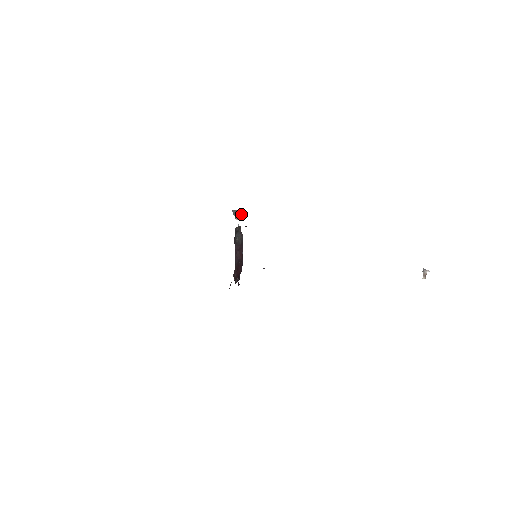
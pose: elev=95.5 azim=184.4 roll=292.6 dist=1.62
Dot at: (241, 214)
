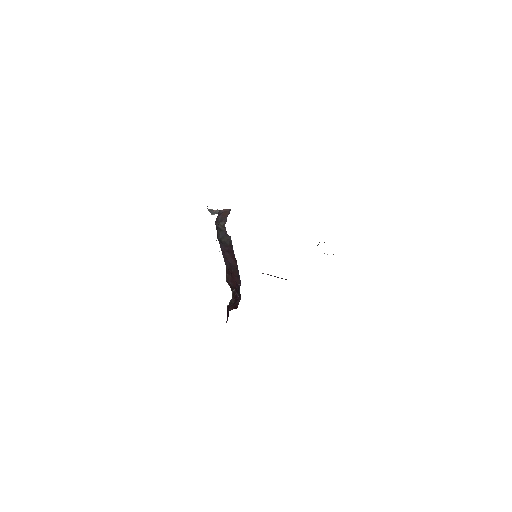
Dot at: occluded
